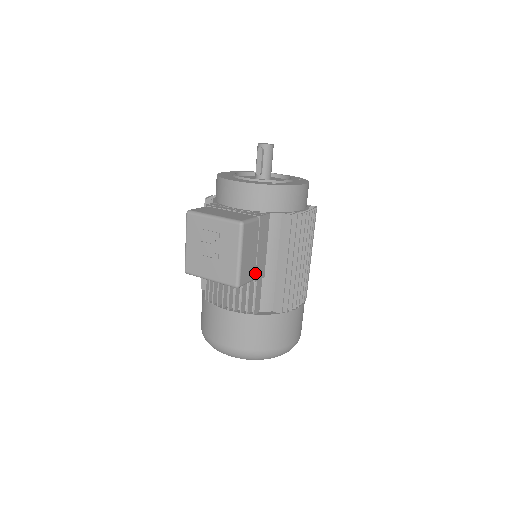
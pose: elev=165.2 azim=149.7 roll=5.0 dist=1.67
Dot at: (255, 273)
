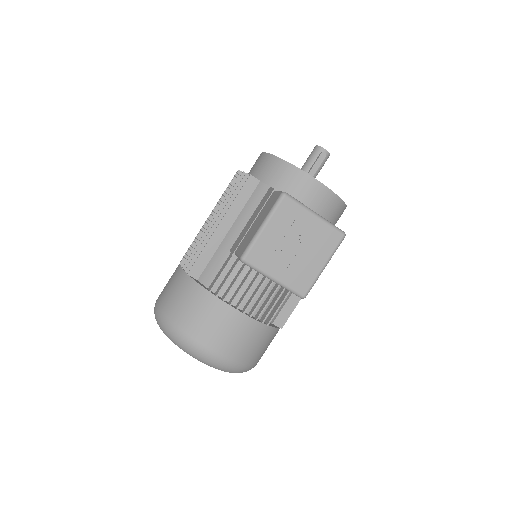
Dot at: occluded
